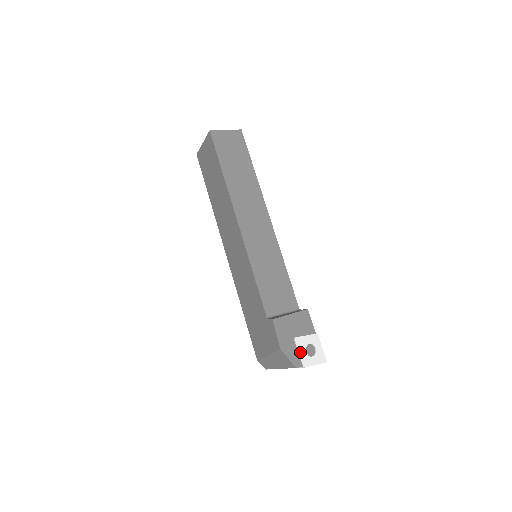
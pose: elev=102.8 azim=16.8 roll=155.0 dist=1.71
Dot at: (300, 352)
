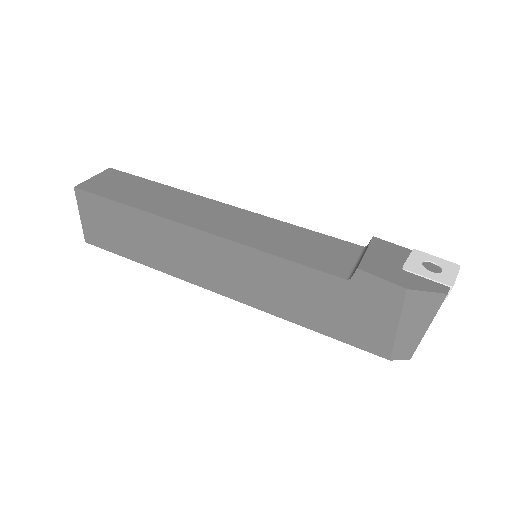
Dot at: (427, 276)
